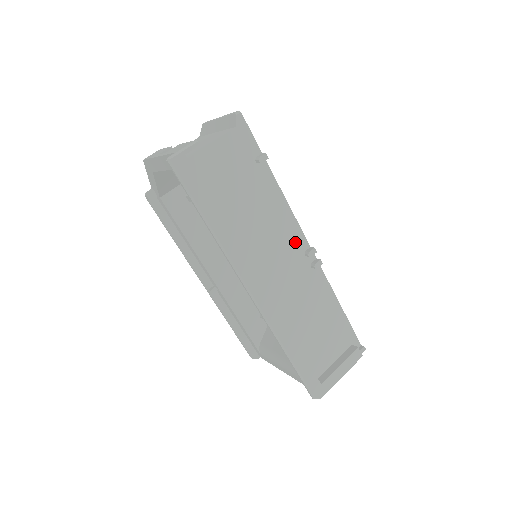
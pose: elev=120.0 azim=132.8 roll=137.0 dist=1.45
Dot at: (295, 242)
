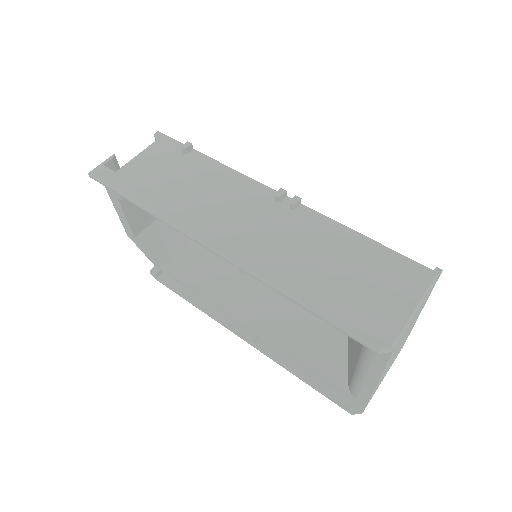
Dot at: (258, 195)
